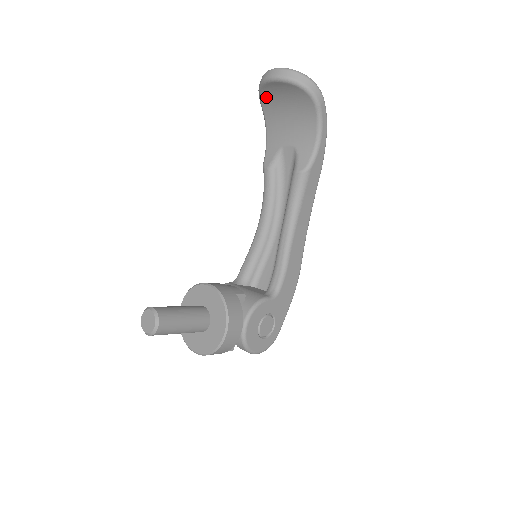
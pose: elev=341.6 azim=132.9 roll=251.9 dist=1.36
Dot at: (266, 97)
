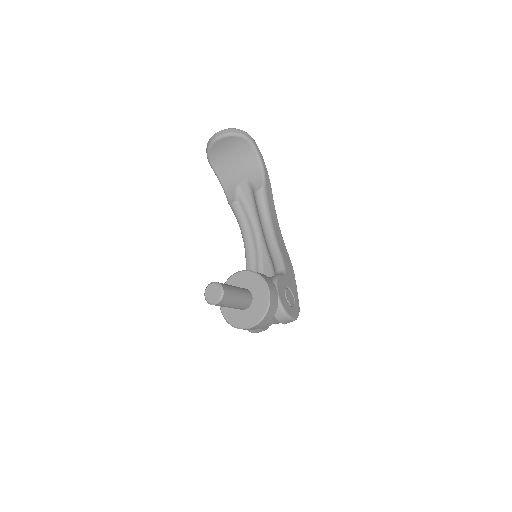
Dot at: (214, 157)
